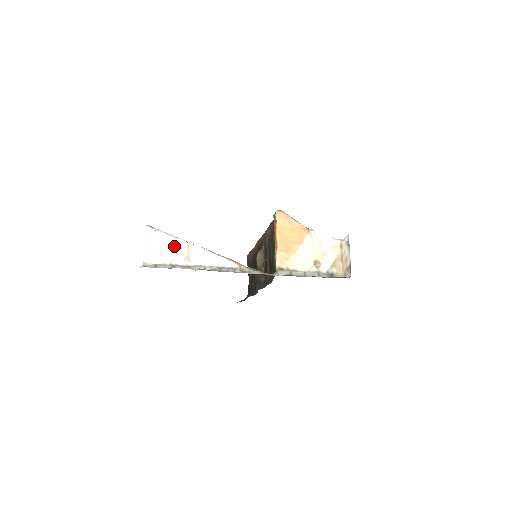
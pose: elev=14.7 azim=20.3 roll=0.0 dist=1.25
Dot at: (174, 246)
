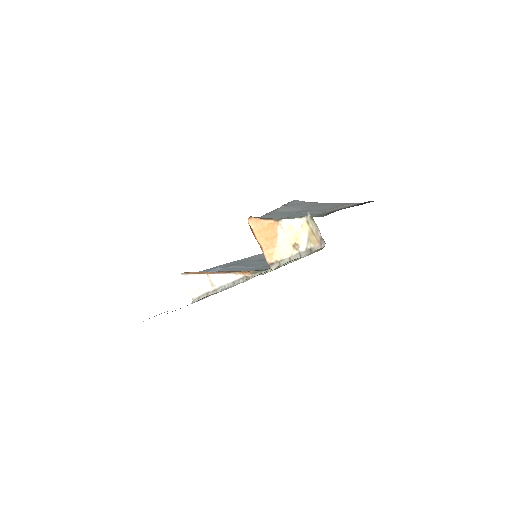
Dot at: (201, 281)
